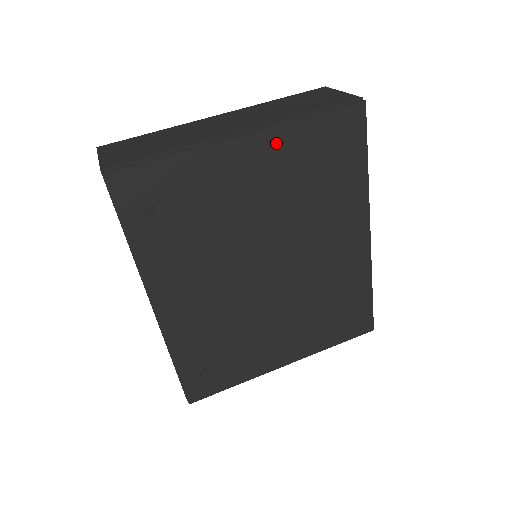
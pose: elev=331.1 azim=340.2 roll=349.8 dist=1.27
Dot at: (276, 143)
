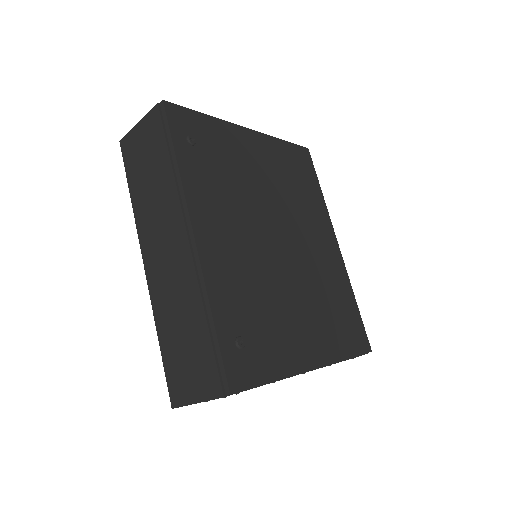
Dot at: (267, 145)
